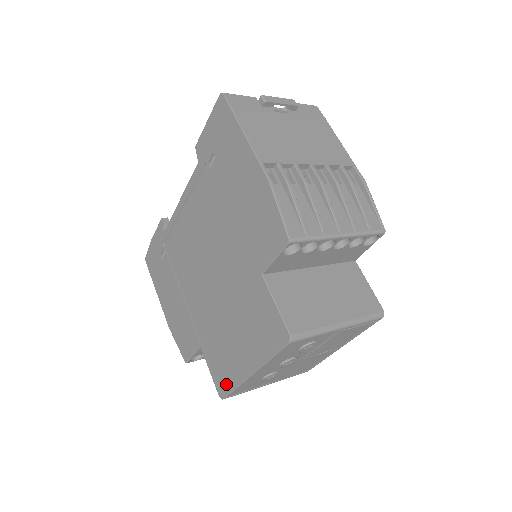
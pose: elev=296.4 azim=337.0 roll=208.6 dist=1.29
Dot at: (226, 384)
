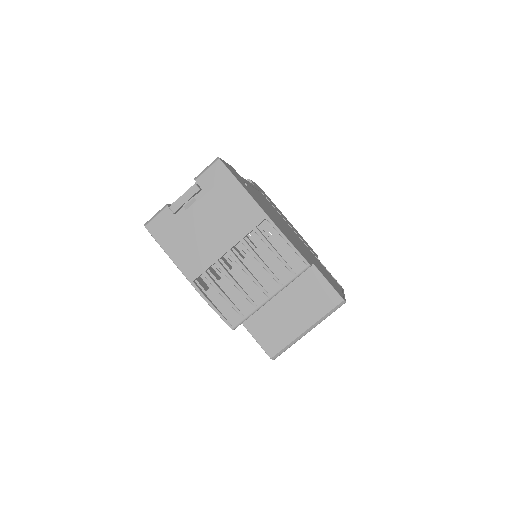
Dot at: occluded
